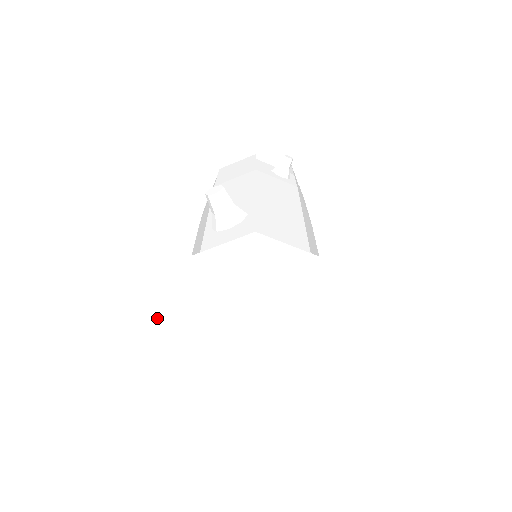
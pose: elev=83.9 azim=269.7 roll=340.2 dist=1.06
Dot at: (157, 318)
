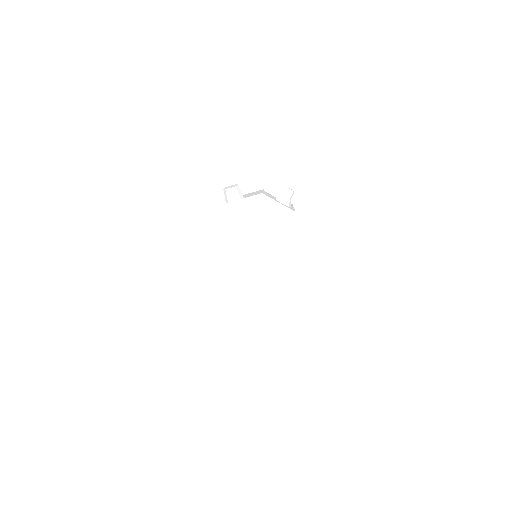
Dot at: (177, 257)
